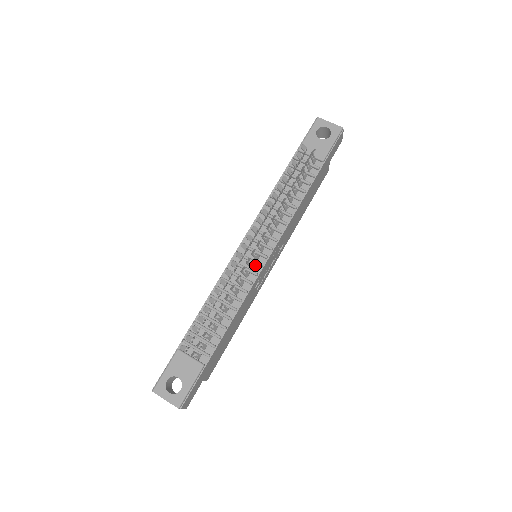
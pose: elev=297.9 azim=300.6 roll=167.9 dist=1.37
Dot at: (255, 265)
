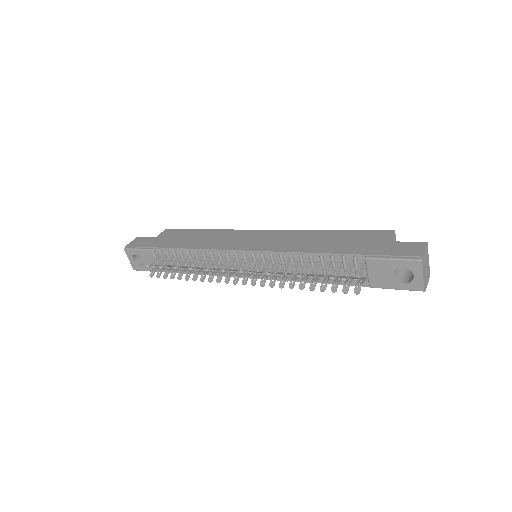
Dot at: occluded
